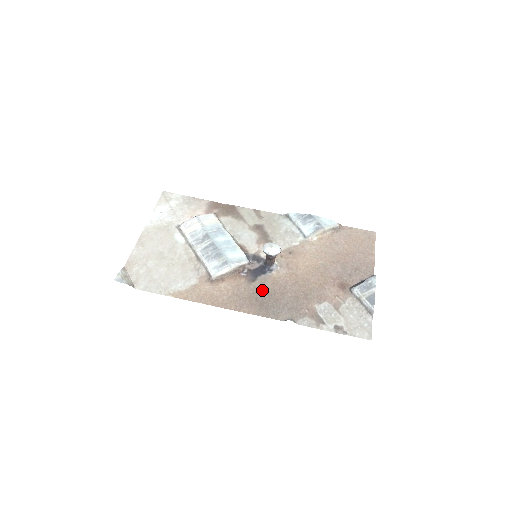
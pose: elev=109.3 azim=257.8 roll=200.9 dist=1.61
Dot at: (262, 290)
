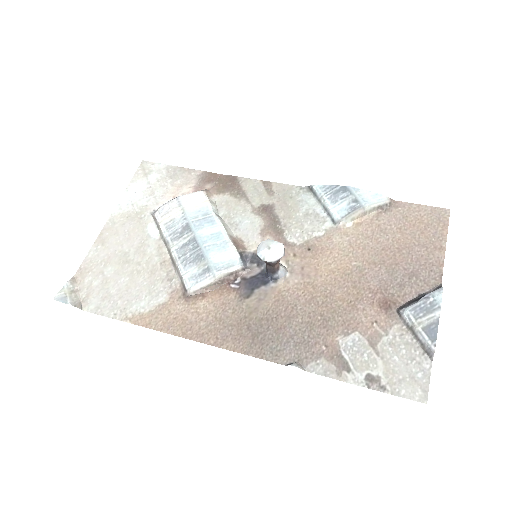
Dot at: (259, 312)
